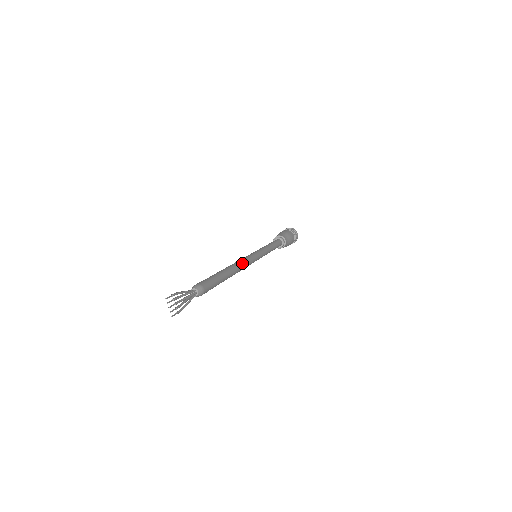
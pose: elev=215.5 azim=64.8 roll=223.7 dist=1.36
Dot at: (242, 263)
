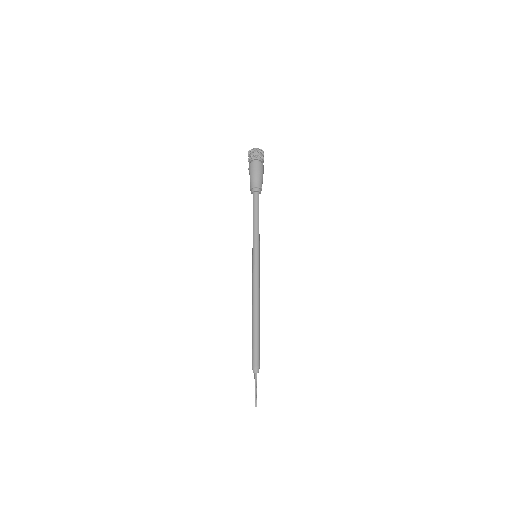
Dot at: (259, 295)
